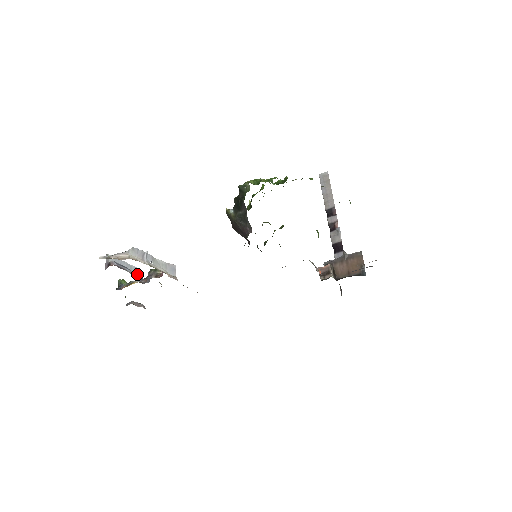
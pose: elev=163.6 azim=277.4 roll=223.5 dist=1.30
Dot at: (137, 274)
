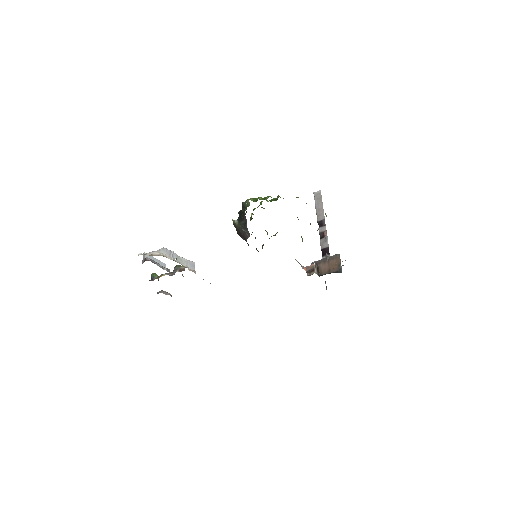
Dot at: (166, 268)
